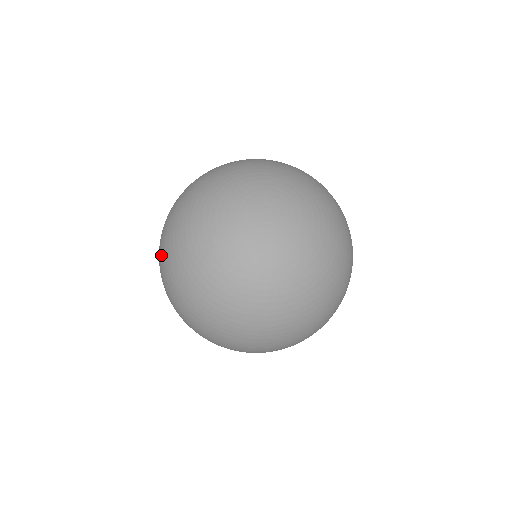
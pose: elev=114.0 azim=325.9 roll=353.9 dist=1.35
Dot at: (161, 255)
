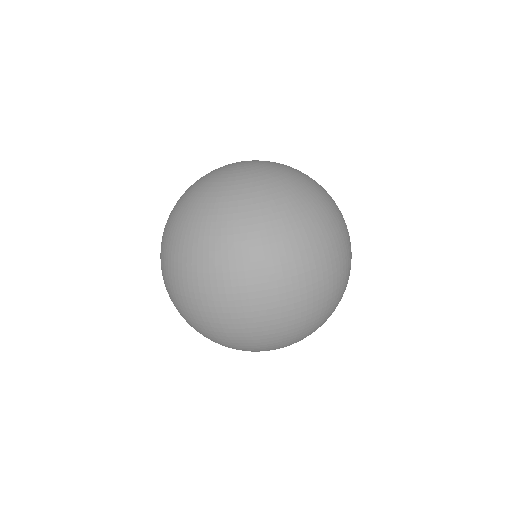
Dot at: (205, 262)
